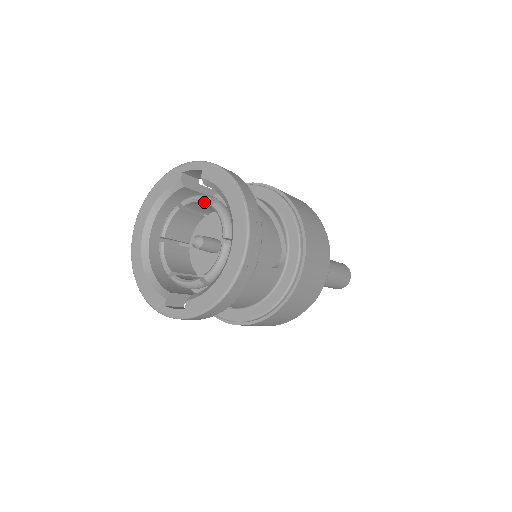
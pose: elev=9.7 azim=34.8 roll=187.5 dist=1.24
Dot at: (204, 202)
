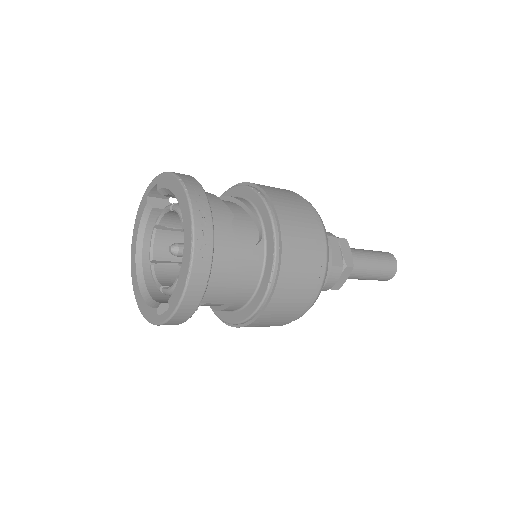
Dot at: (168, 211)
